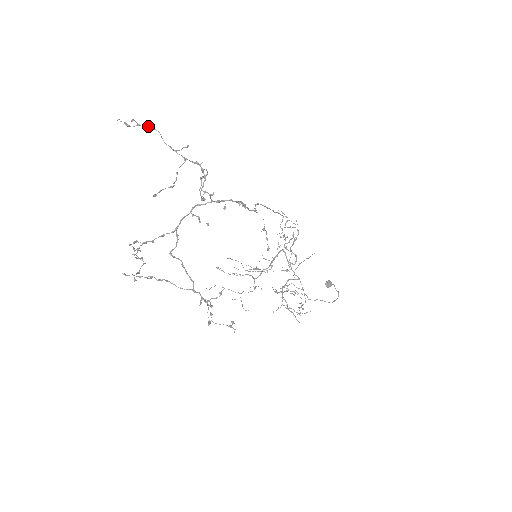
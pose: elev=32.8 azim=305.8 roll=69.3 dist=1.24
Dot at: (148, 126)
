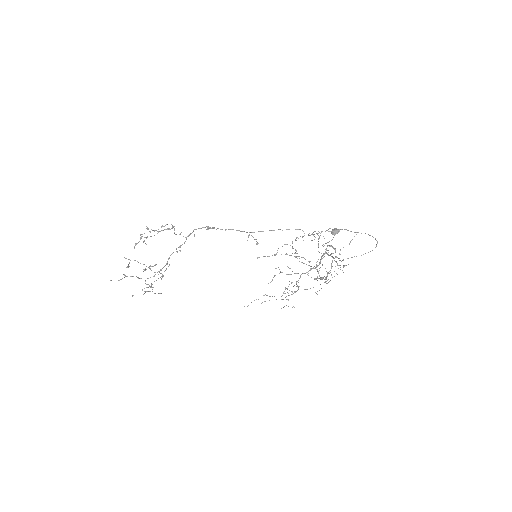
Dot at: occluded
